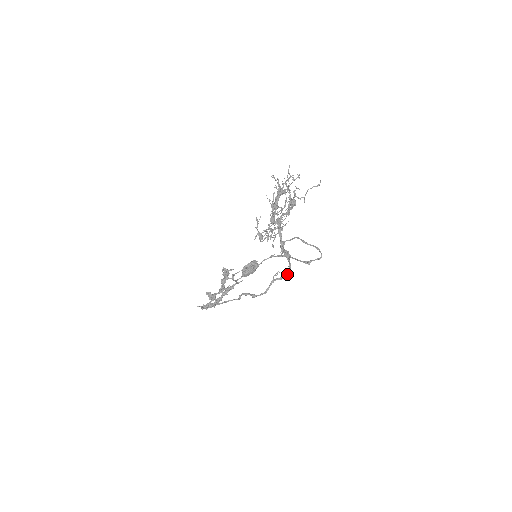
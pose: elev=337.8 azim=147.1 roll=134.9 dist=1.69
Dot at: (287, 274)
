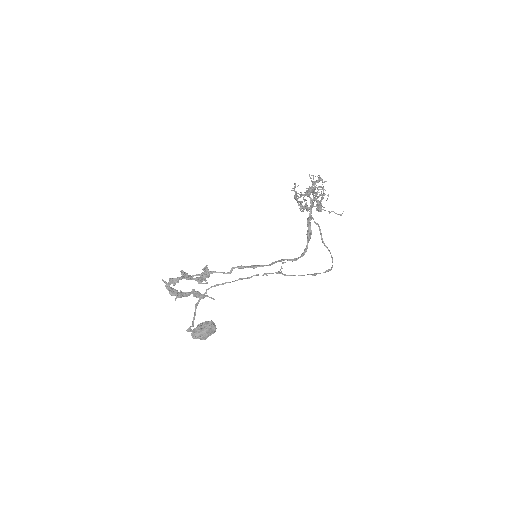
Dot at: (300, 256)
